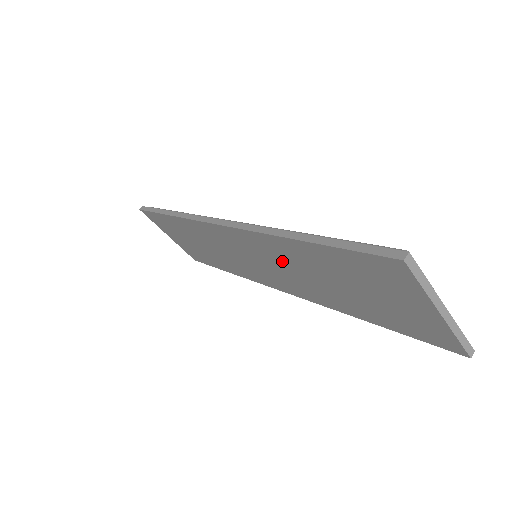
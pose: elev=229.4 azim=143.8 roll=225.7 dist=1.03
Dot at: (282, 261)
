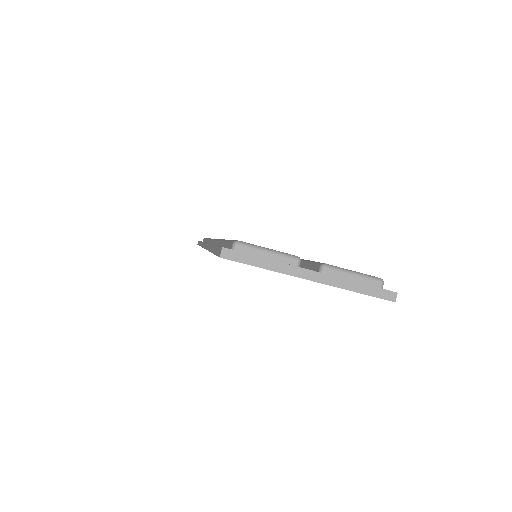
Dot at: occluded
